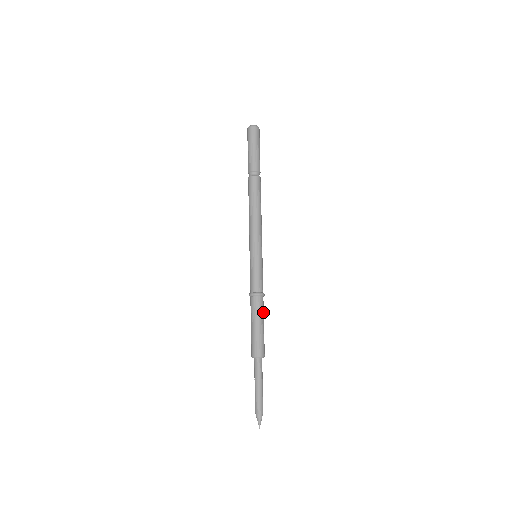
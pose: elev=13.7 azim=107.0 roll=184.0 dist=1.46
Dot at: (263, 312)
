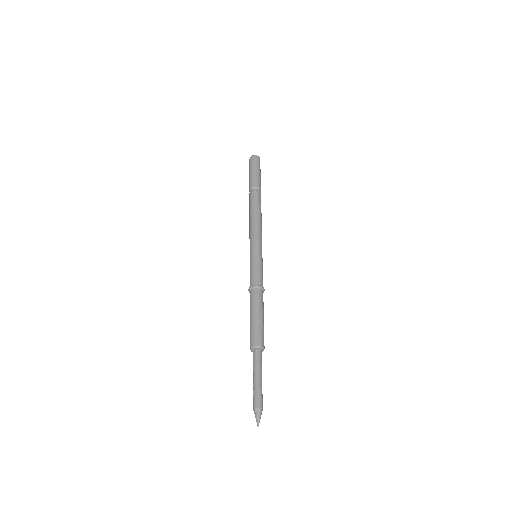
Dot at: (263, 306)
